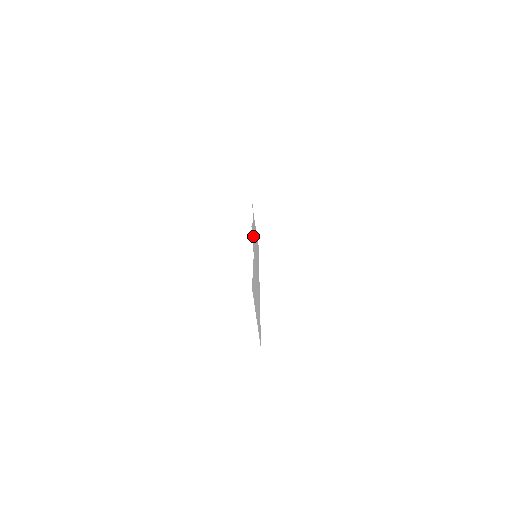
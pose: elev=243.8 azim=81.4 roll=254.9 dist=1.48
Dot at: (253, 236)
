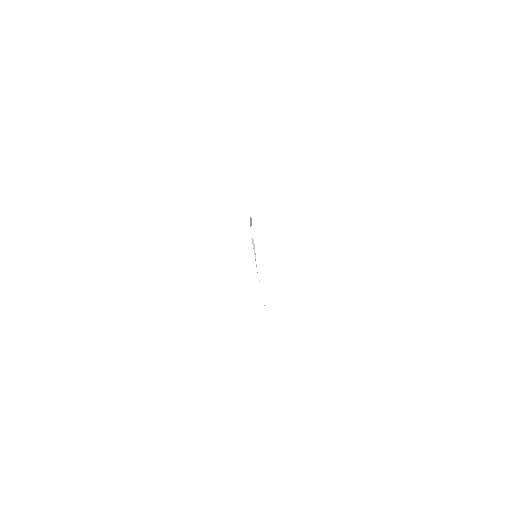
Dot at: occluded
